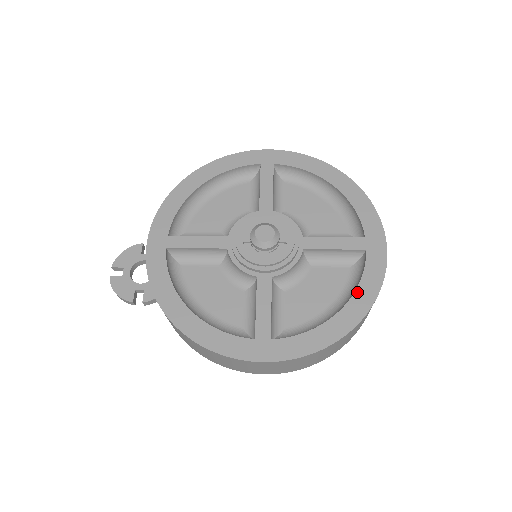
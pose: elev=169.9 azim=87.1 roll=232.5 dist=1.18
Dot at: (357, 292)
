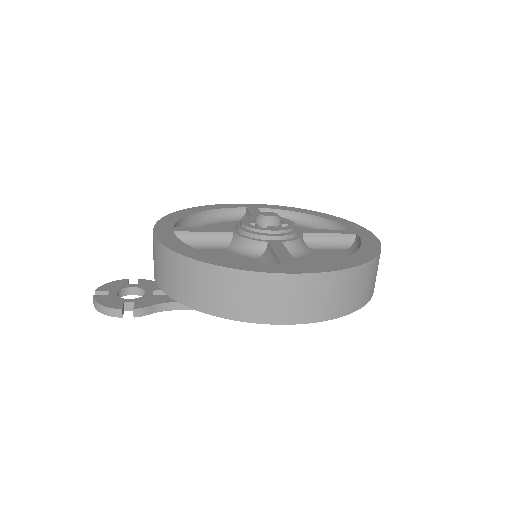
Dot at: (362, 247)
